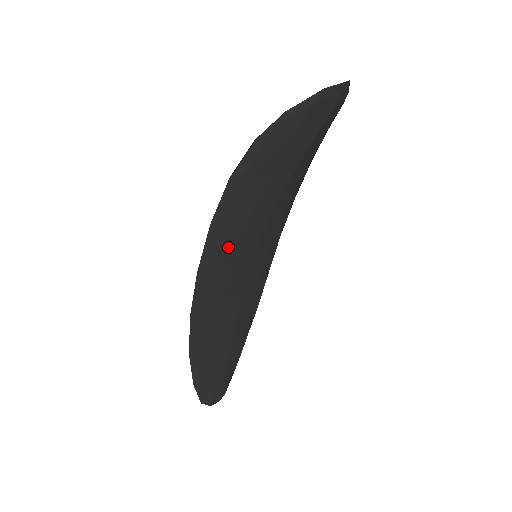
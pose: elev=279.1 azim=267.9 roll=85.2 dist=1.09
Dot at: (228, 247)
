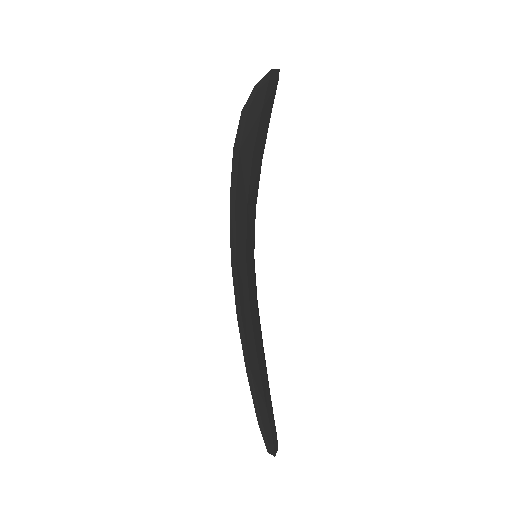
Dot at: (243, 234)
